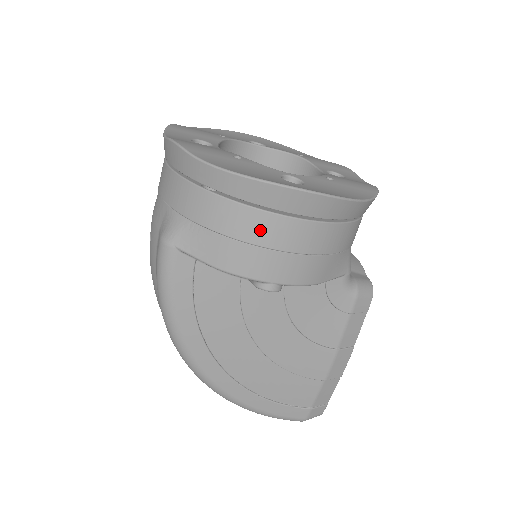
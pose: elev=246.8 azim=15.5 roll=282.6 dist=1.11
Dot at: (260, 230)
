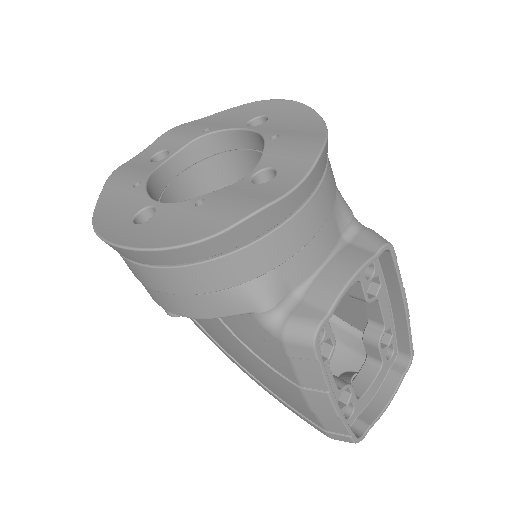
Dot at: (127, 265)
